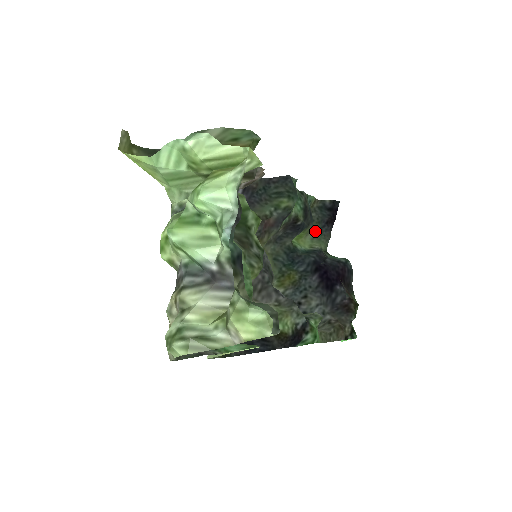
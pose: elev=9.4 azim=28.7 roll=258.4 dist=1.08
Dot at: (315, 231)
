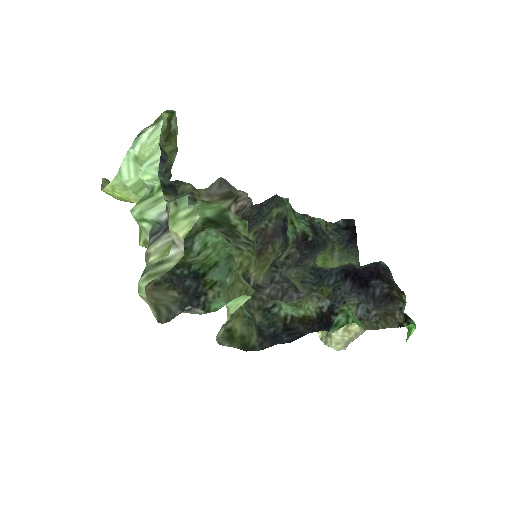
Dot at: (340, 251)
